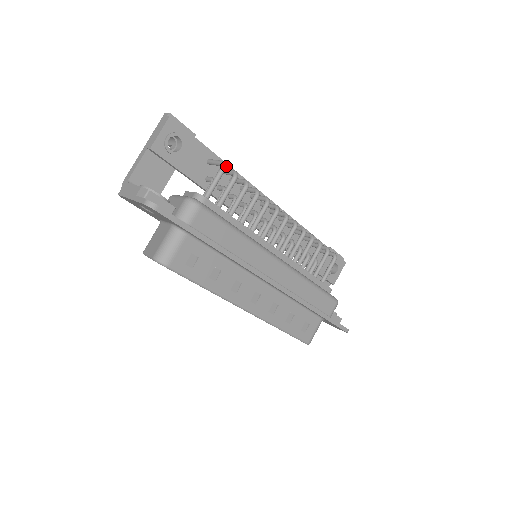
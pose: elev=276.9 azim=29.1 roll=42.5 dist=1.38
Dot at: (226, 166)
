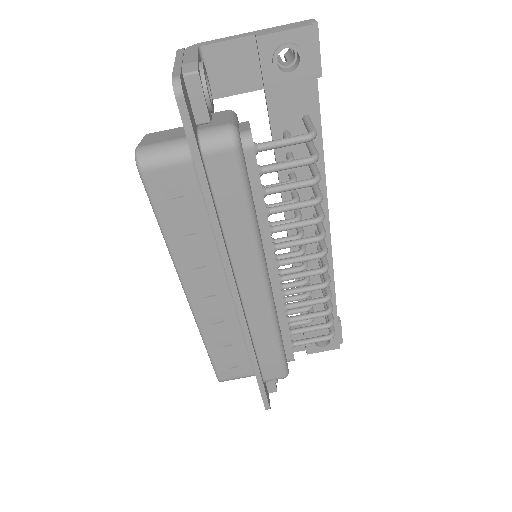
Dot at: occluded
